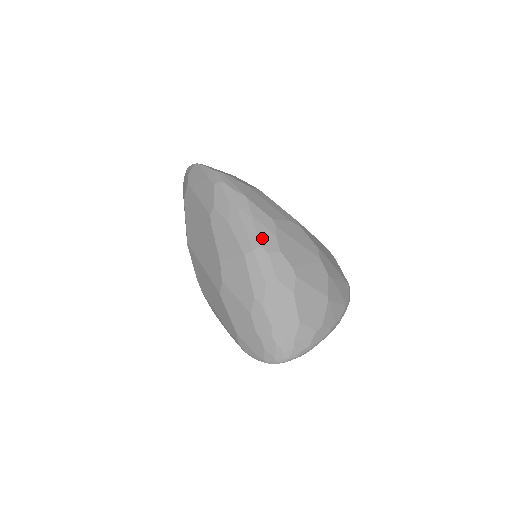
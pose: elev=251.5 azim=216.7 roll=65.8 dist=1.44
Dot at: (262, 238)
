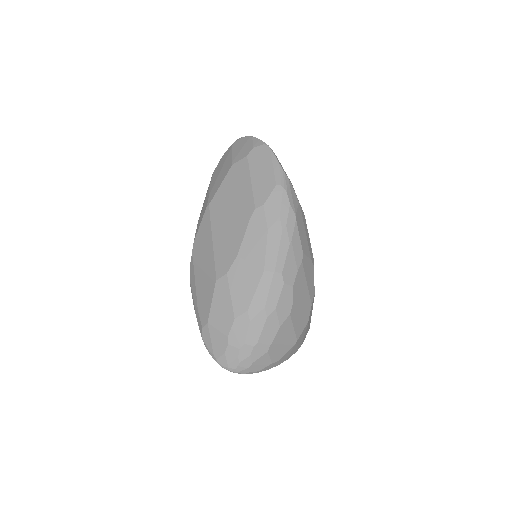
Dot at: (287, 266)
